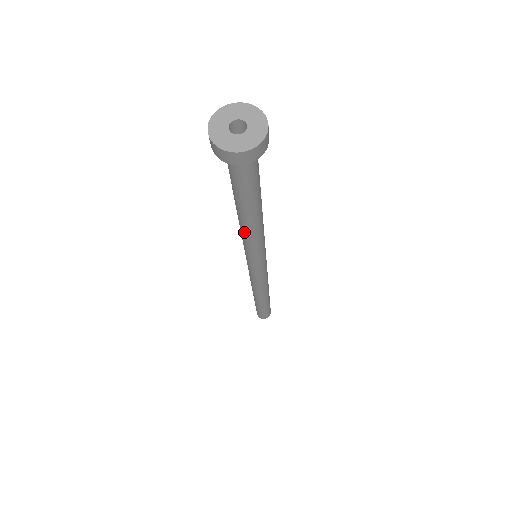
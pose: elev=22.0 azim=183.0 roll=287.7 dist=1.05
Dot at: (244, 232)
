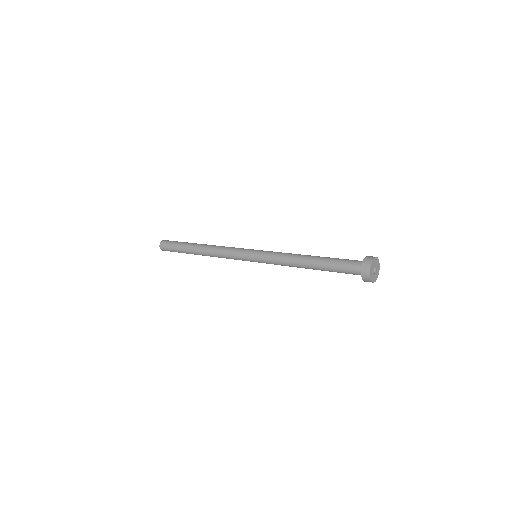
Dot at: (292, 264)
